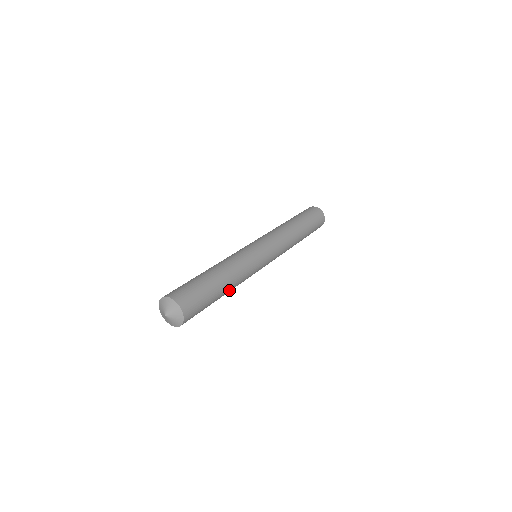
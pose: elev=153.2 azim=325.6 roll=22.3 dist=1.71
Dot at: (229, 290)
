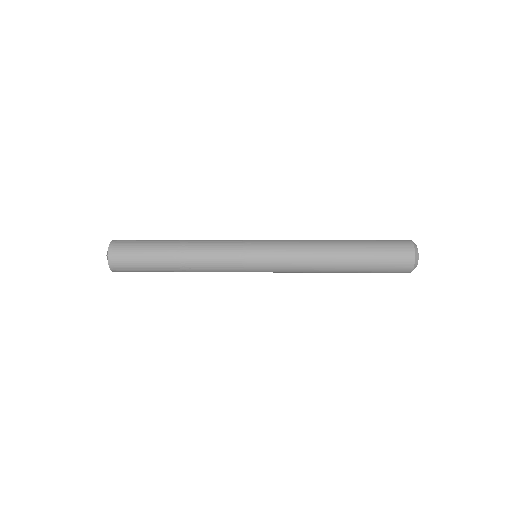
Dot at: (181, 256)
